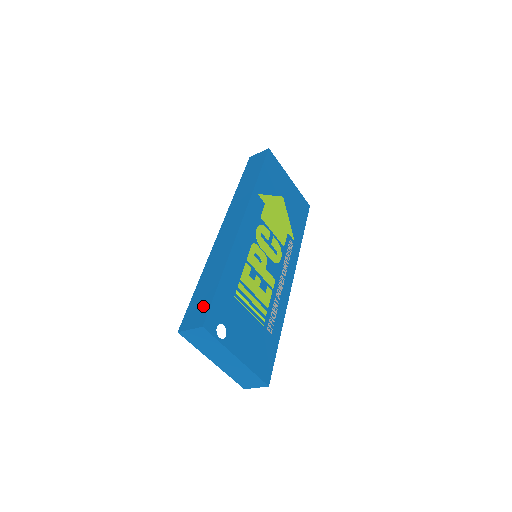
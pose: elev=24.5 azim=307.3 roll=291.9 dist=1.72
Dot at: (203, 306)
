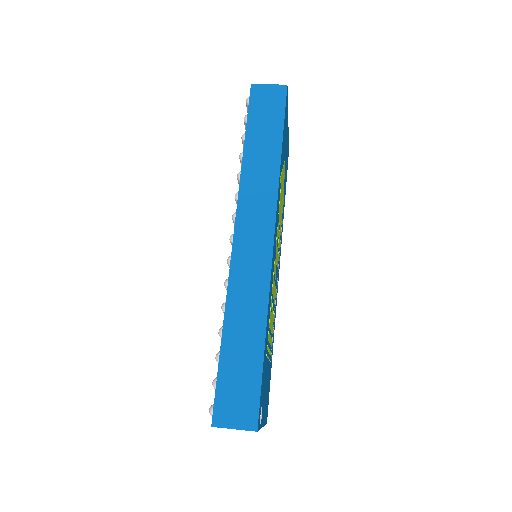
Dot at: (247, 392)
